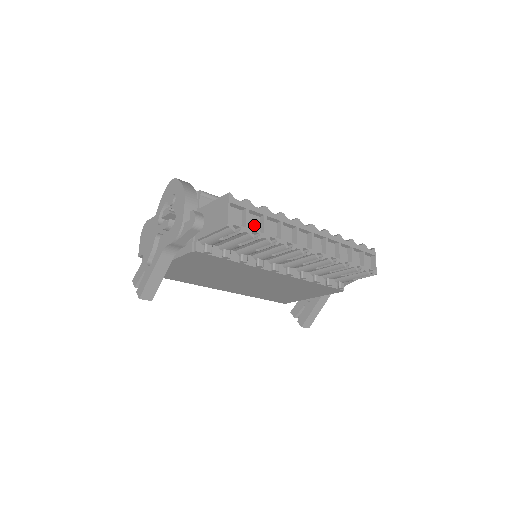
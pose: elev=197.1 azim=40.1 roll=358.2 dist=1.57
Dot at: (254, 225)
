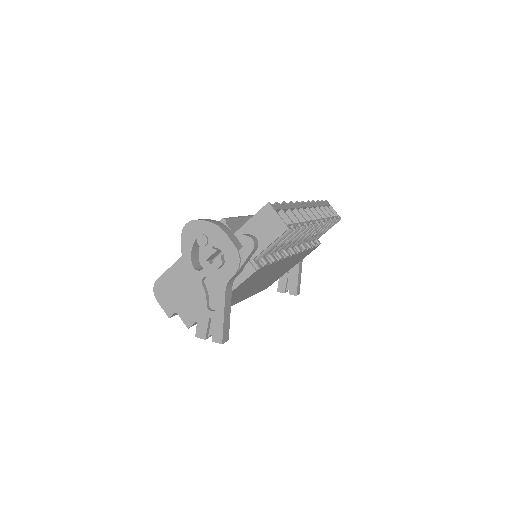
Dot at: occluded
